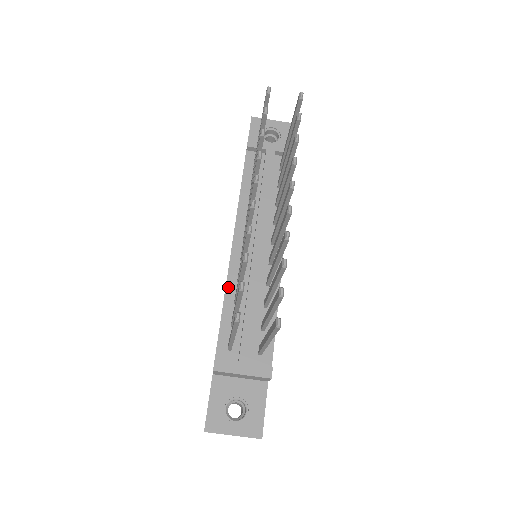
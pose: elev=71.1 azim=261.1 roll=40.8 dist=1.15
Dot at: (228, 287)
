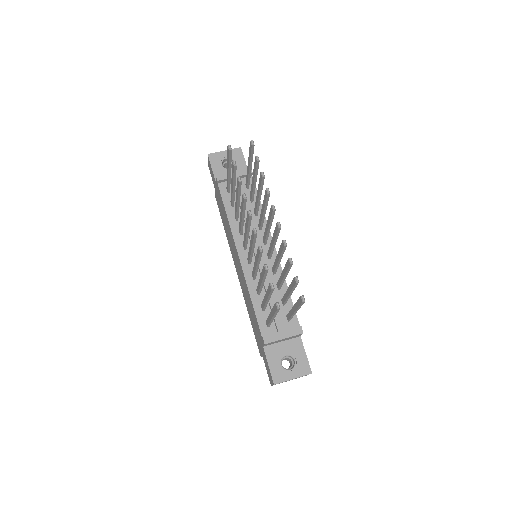
Dot at: (249, 286)
